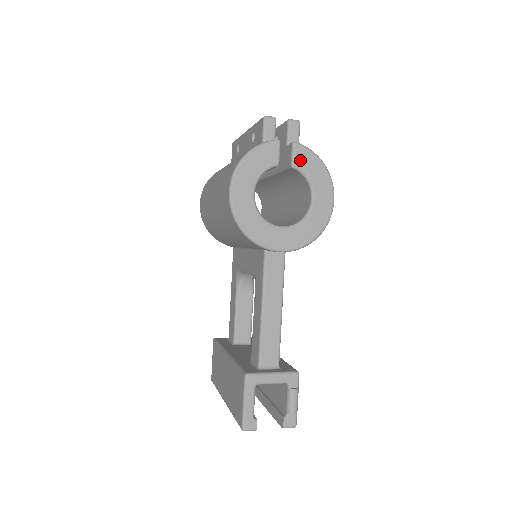
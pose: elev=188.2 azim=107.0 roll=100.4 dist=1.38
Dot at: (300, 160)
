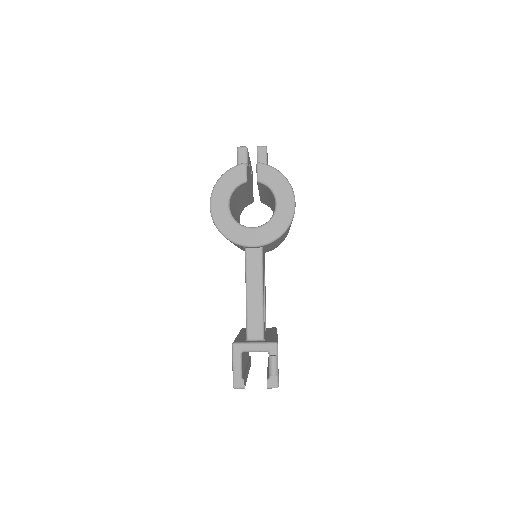
Dot at: (263, 175)
